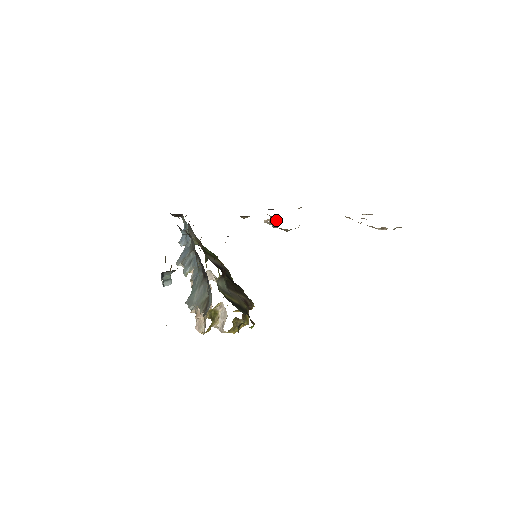
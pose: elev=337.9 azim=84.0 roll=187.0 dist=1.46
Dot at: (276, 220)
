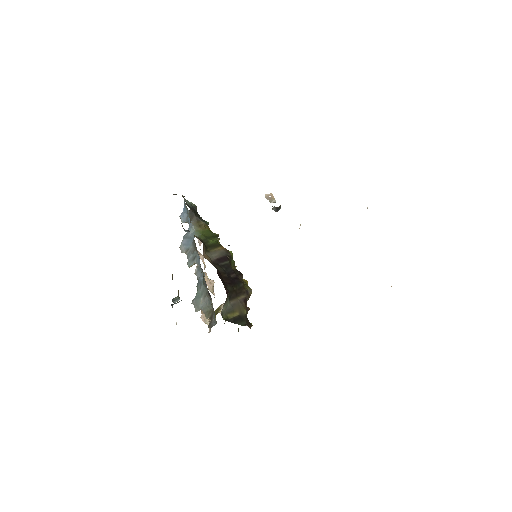
Dot at: (278, 207)
